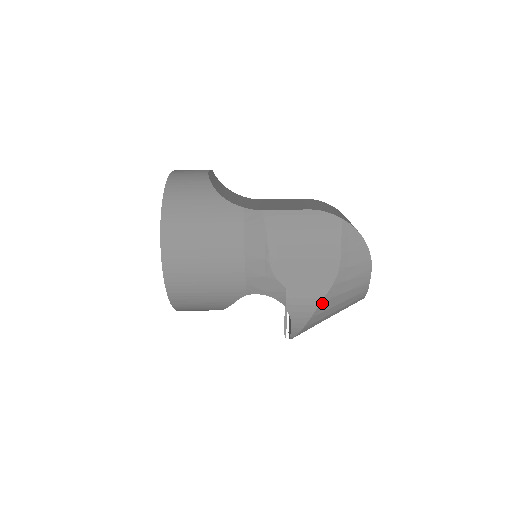
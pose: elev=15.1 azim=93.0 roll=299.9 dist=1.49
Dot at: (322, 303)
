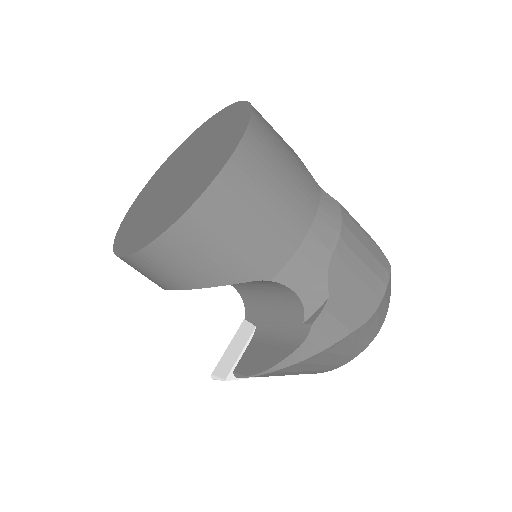
Dot at: (344, 339)
